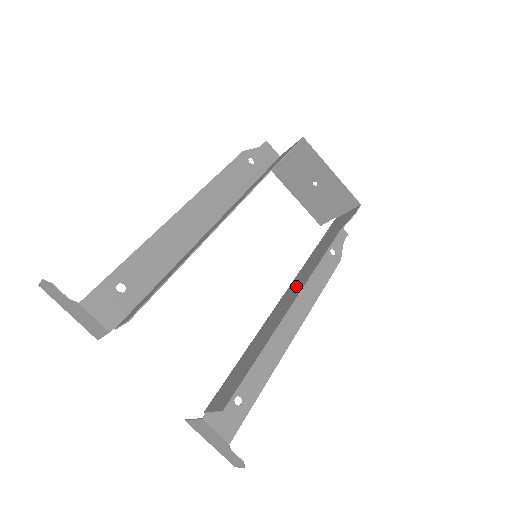
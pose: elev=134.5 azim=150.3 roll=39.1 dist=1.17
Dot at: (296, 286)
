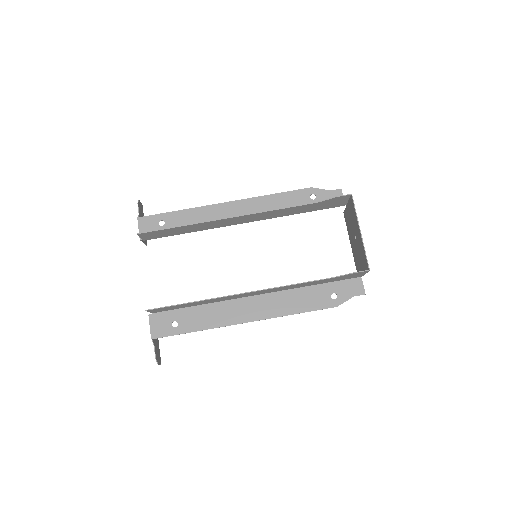
Dot at: (264, 291)
